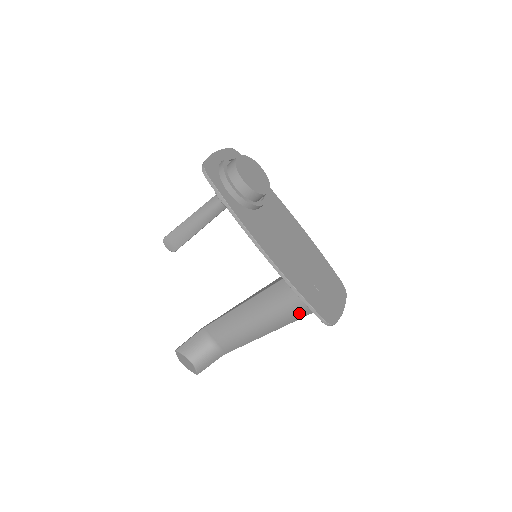
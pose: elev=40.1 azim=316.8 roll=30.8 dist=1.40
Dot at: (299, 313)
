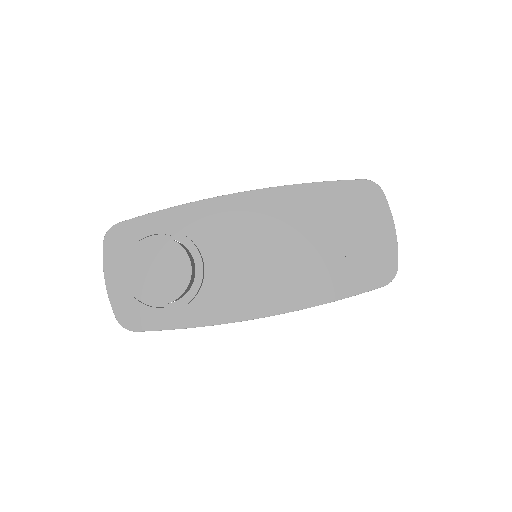
Dot at: occluded
